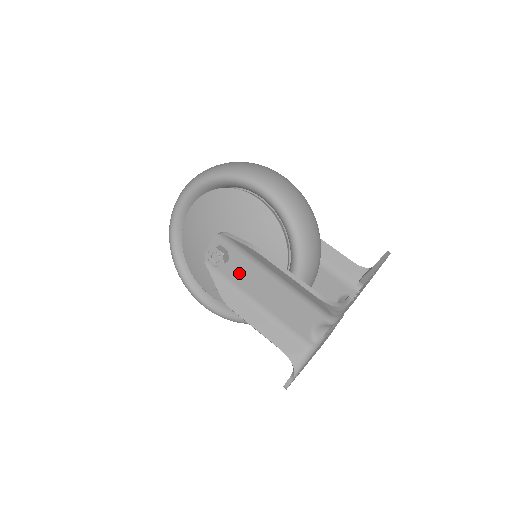
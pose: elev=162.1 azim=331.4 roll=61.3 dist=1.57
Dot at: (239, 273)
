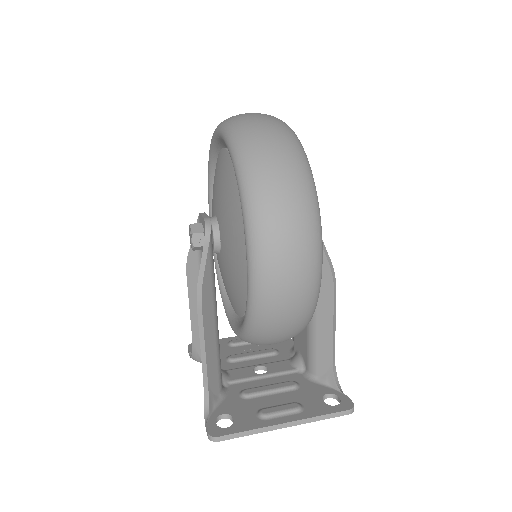
Dot at: occluded
